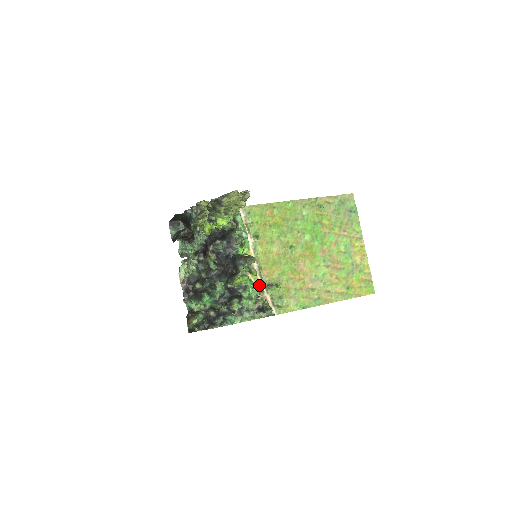
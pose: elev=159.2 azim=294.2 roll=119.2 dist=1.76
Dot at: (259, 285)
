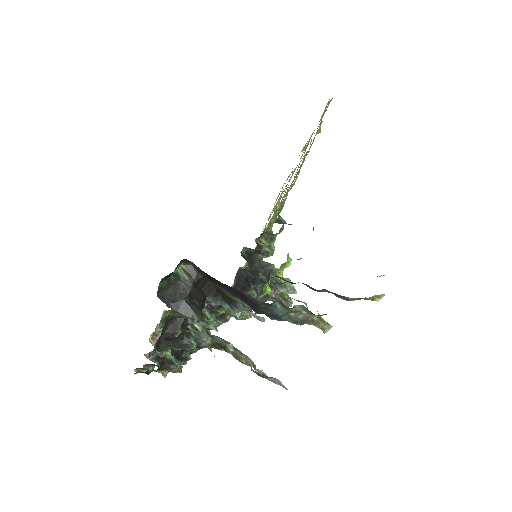
Dot at: occluded
